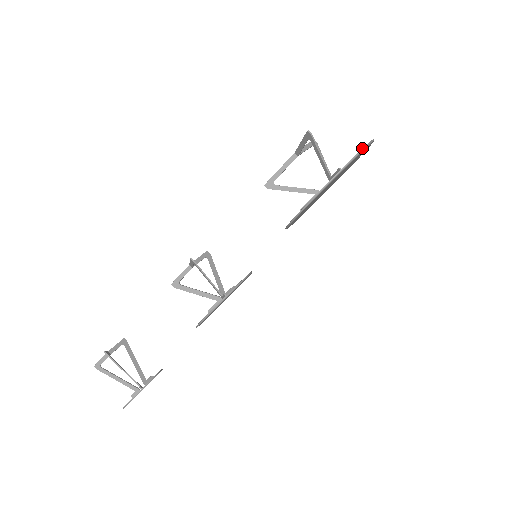
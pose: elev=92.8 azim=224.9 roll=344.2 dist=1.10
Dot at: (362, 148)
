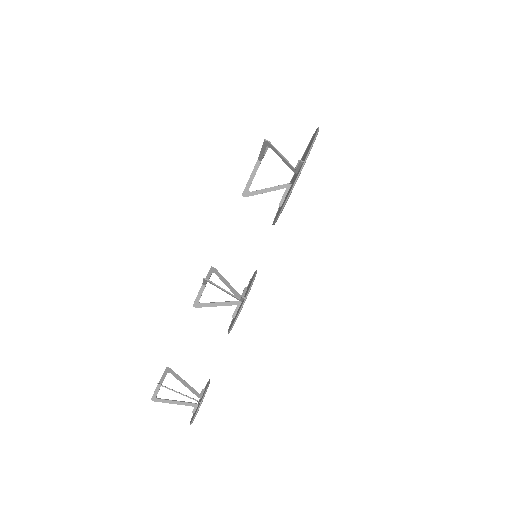
Dot at: (314, 139)
